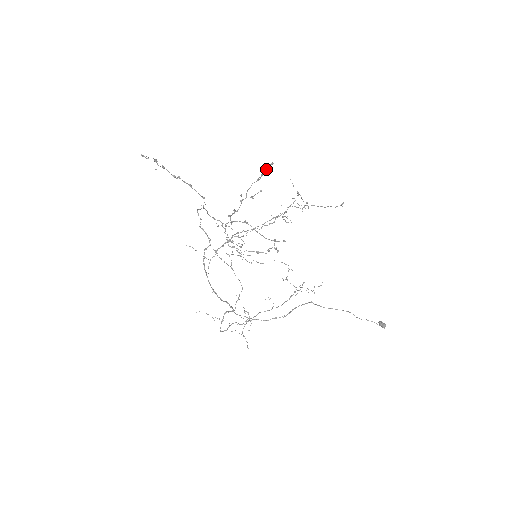
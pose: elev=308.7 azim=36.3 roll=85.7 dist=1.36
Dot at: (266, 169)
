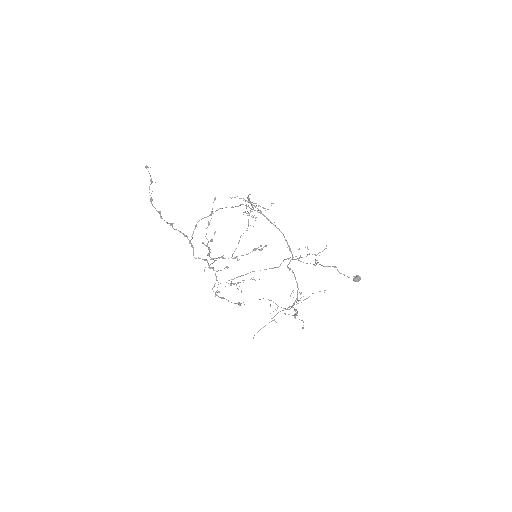
Dot at: occluded
